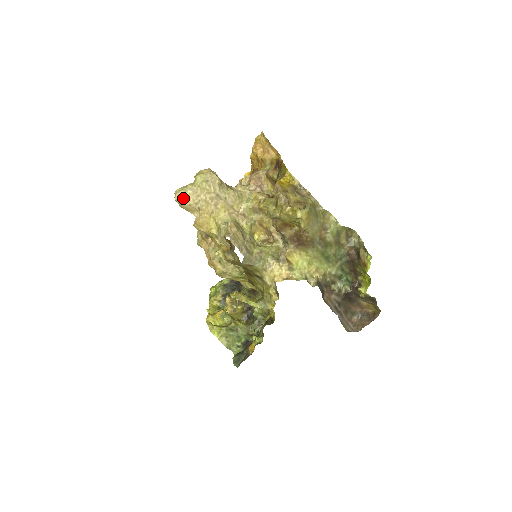
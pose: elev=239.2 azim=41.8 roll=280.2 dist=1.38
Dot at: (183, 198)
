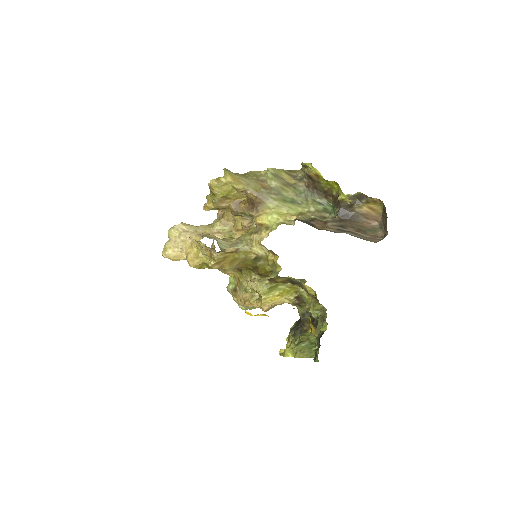
Dot at: (166, 250)
